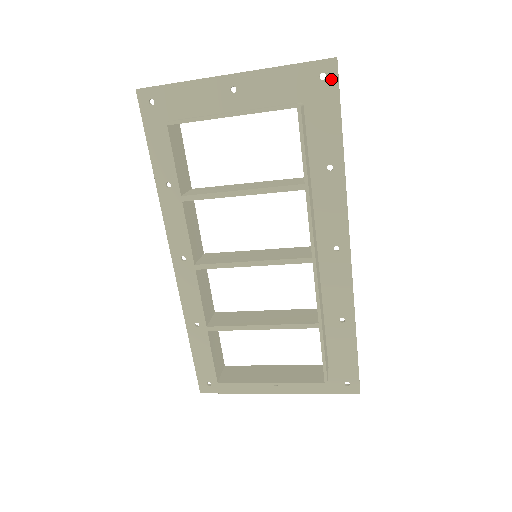
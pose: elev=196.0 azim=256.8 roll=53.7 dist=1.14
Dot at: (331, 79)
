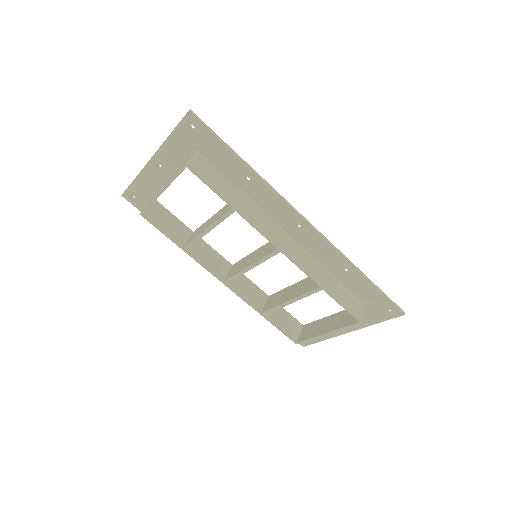
Dot at: (198, 126)
